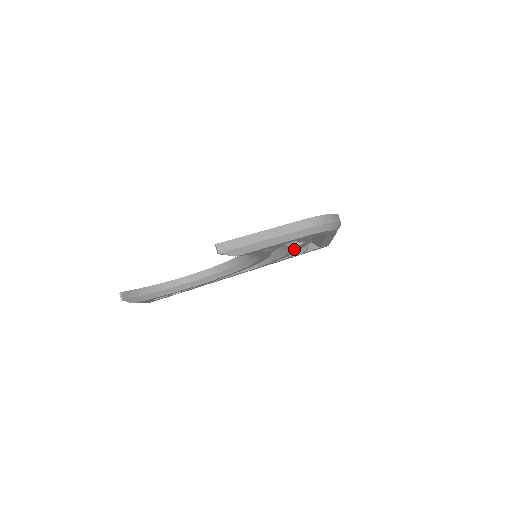
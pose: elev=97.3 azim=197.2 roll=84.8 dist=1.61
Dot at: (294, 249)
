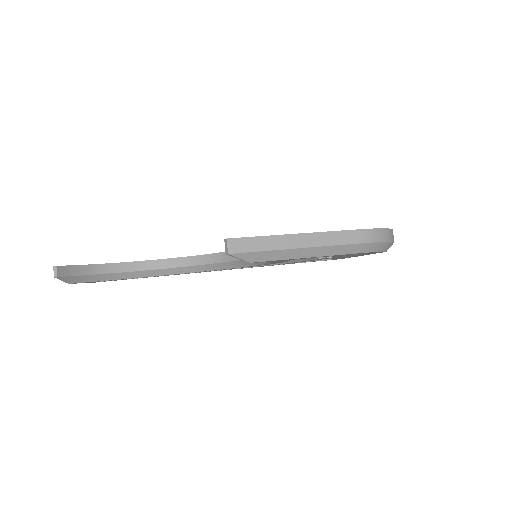
Dot at: (312, 259)
